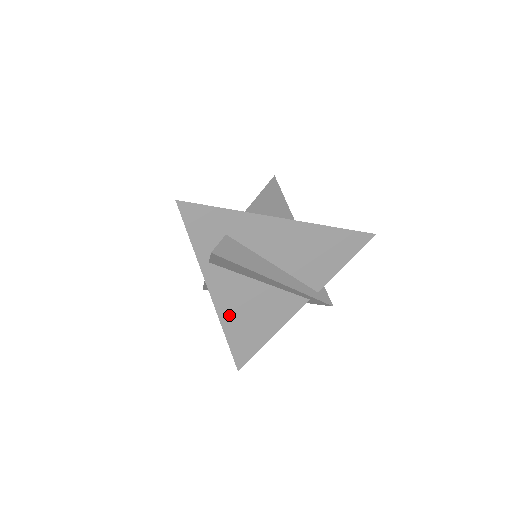
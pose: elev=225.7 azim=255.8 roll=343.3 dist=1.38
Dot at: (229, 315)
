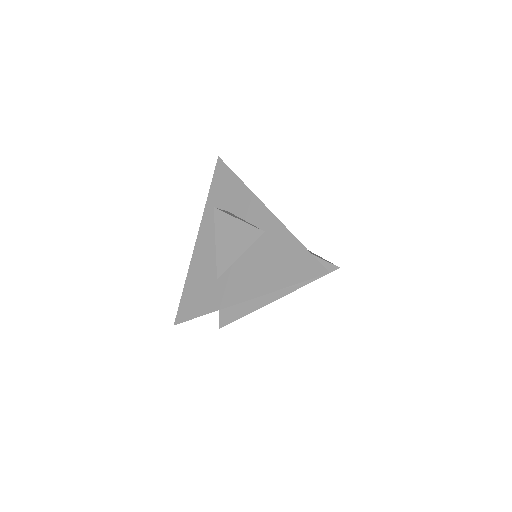
Dot at: occluded
